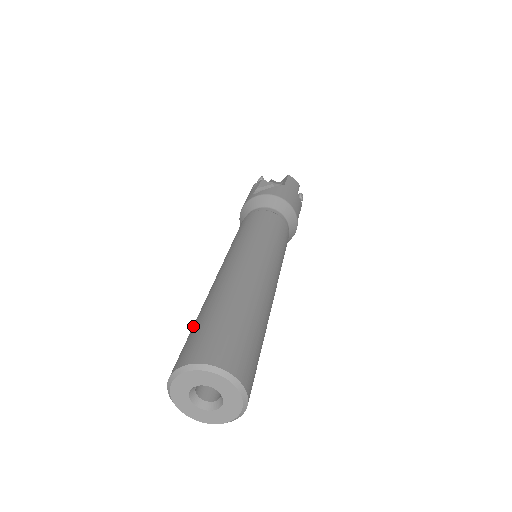
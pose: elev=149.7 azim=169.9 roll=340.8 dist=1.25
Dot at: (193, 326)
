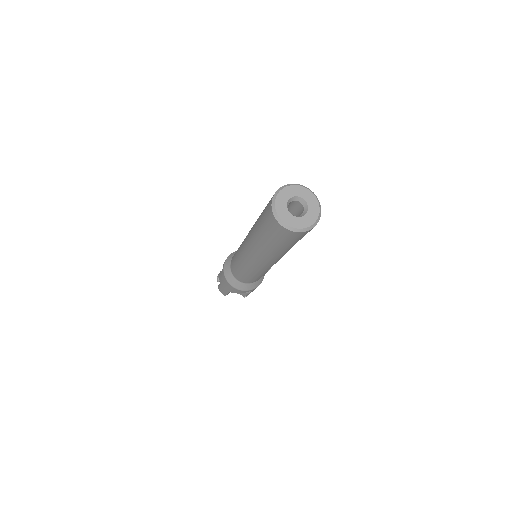
Dot at: (261, 230)
